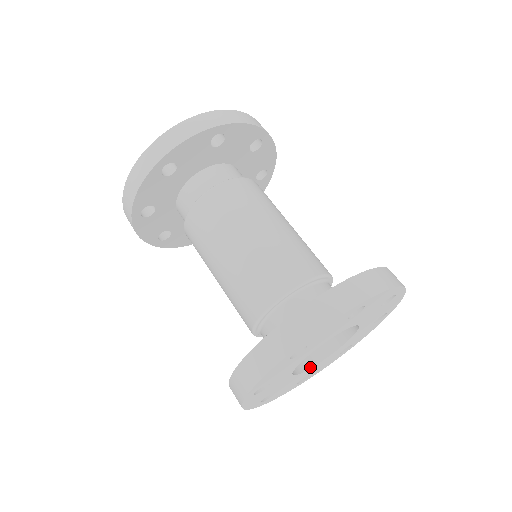
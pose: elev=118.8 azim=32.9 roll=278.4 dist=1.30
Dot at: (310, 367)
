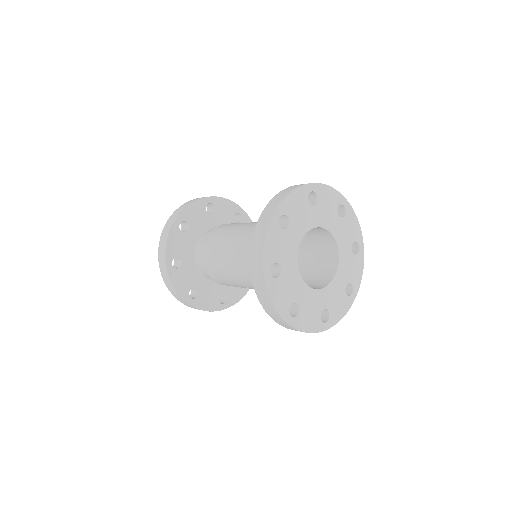
Dot at: (304, 282)
